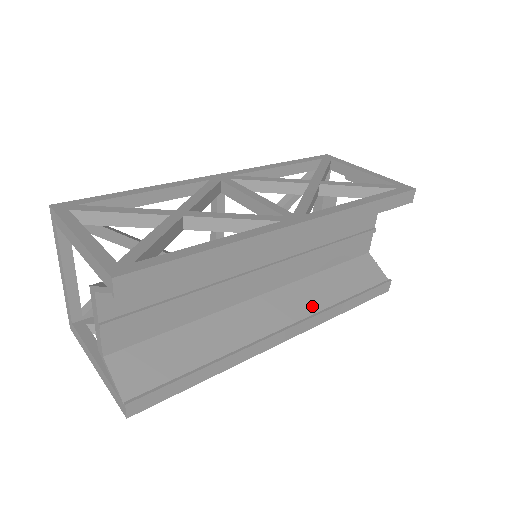
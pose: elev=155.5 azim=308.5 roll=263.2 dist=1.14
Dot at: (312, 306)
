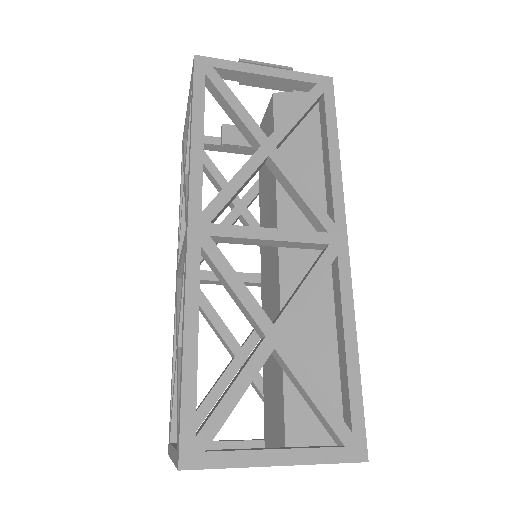
Dot at: occluded
